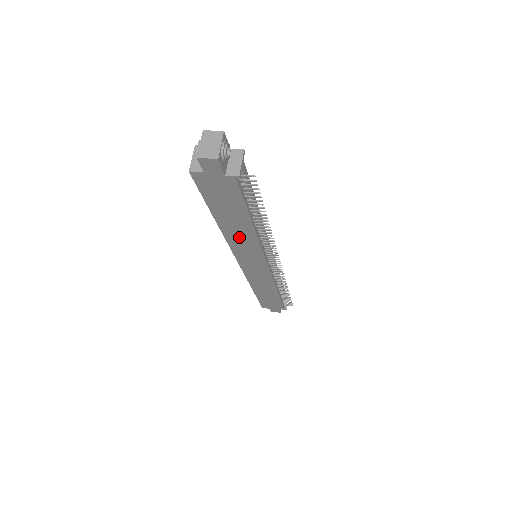
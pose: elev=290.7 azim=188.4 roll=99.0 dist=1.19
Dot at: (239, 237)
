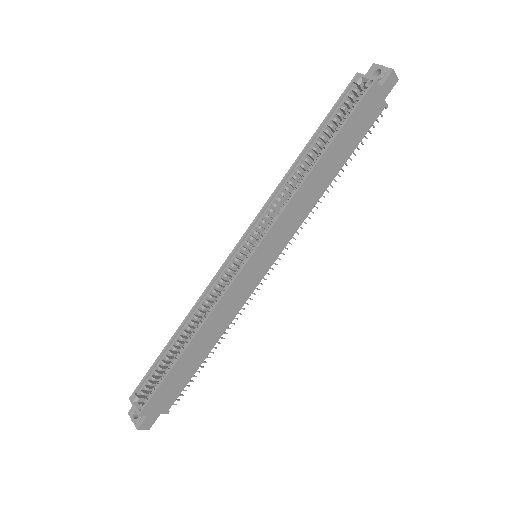
Dot at: (307, 195)
